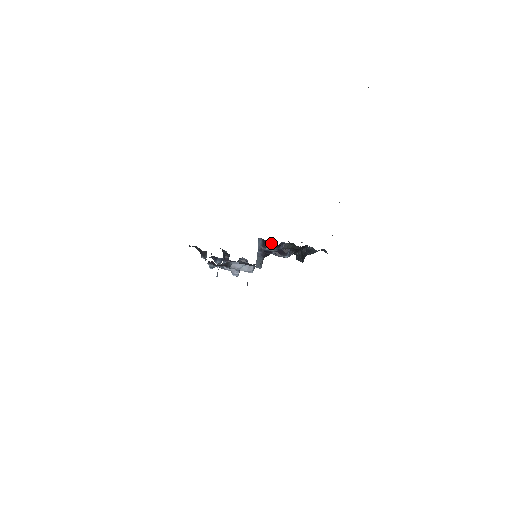
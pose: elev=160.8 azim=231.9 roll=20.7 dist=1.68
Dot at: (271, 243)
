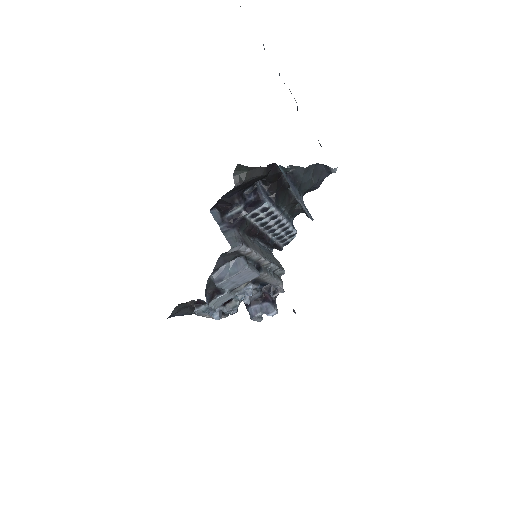
Dot at: (223, 199)
